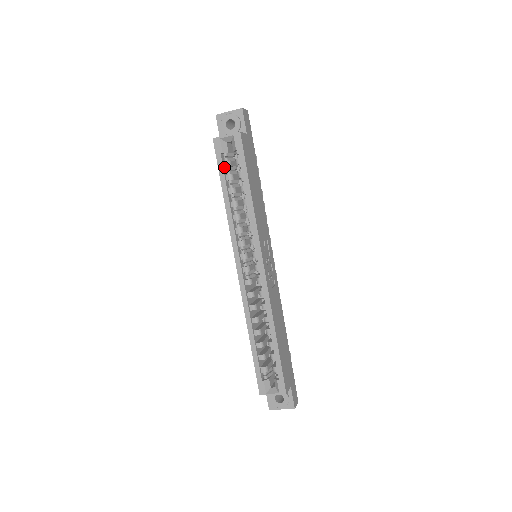
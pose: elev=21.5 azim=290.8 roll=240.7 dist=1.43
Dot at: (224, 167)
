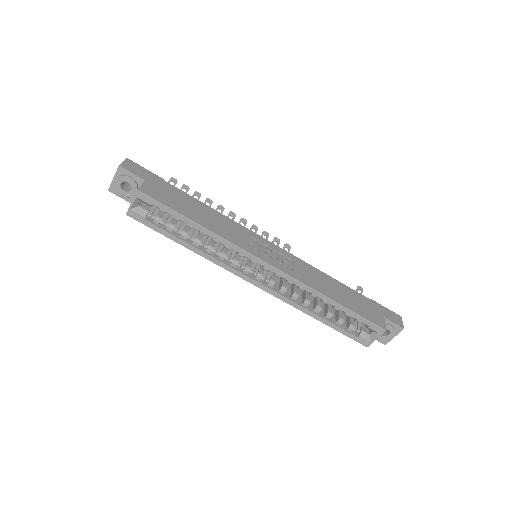
Dot at: (158, 225)
